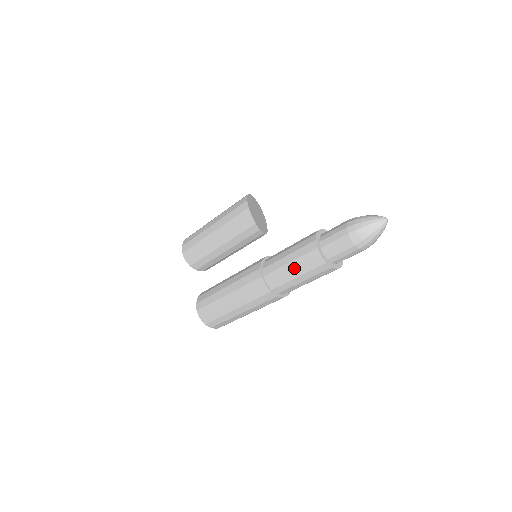
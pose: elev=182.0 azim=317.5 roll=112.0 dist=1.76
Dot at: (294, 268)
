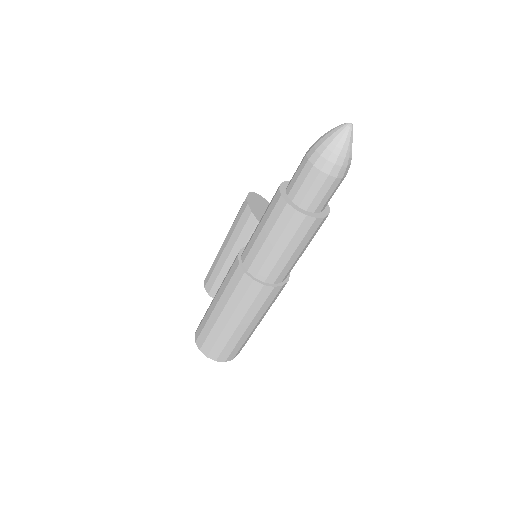
Dot at: (261, 228)
